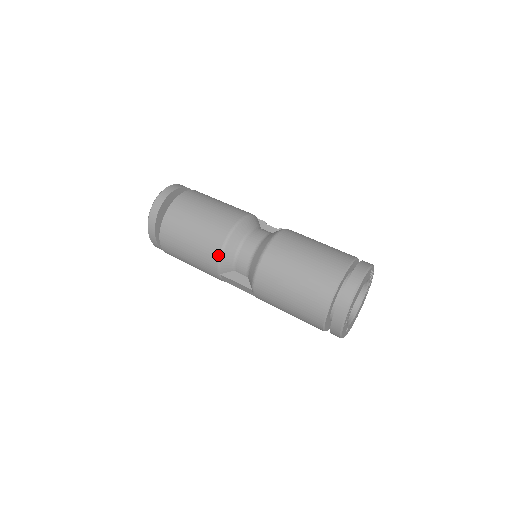
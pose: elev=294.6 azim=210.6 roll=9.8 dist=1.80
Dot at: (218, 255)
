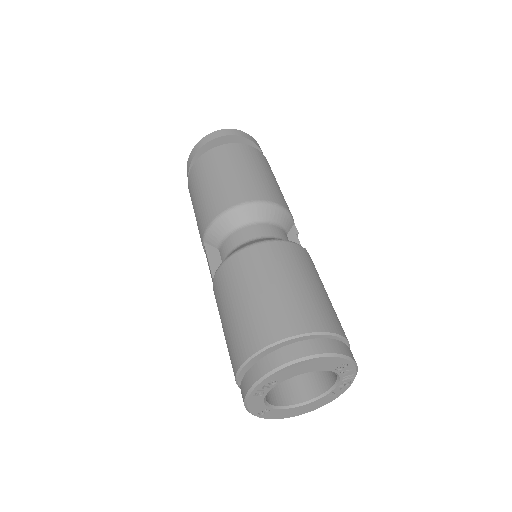
Dot at: (213, 218)
